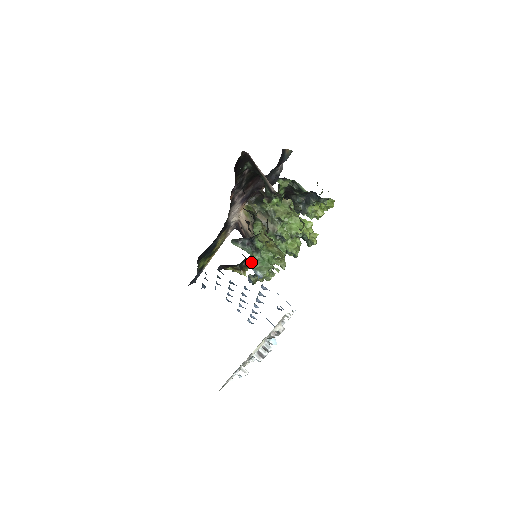
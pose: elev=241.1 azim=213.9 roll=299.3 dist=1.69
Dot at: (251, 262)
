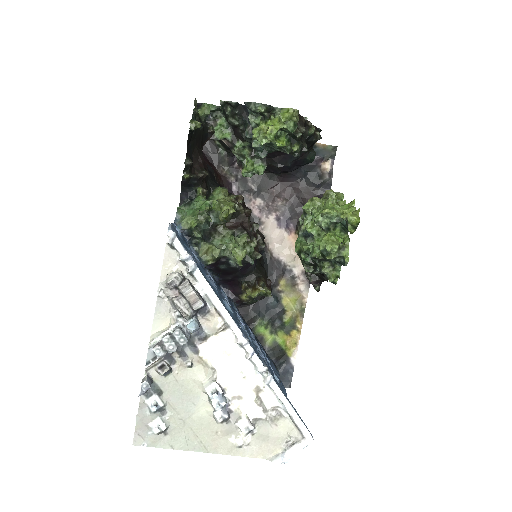
Dot at: (178, 216)
